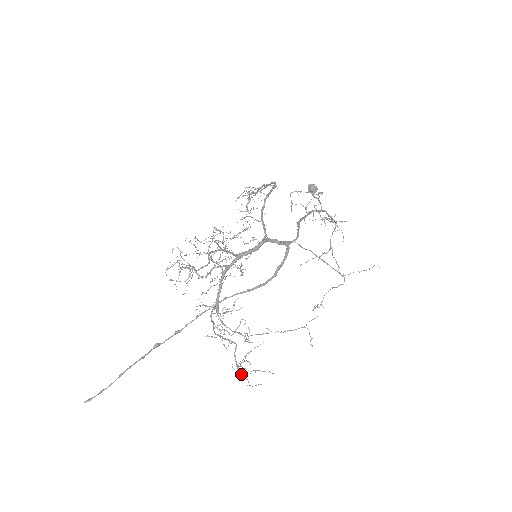
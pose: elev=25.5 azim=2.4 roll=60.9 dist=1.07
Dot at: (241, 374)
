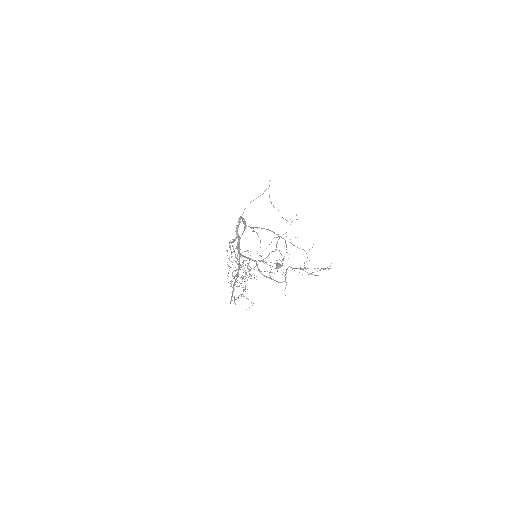
Dot at: occluded
